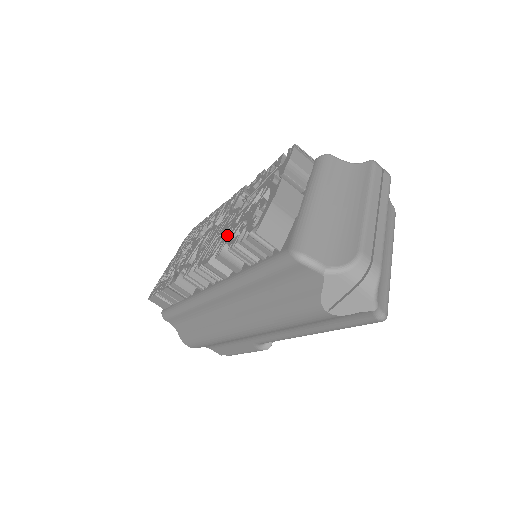
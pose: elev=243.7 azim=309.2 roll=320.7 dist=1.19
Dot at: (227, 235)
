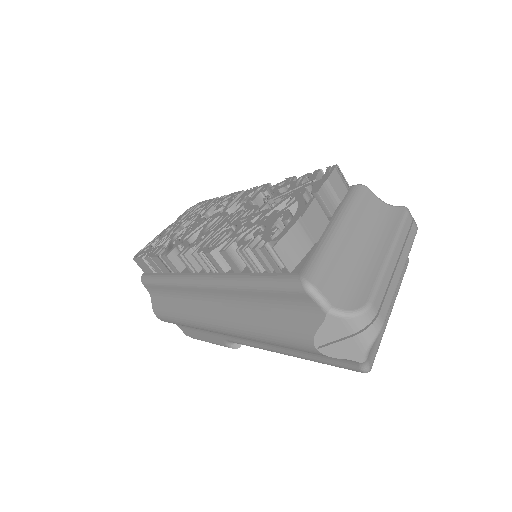
Dot at: (238, 231)
